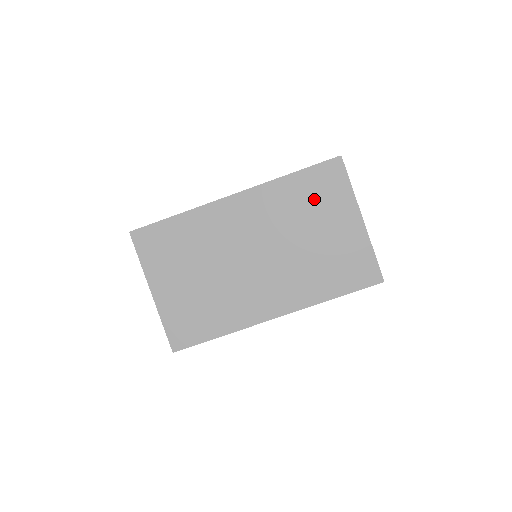
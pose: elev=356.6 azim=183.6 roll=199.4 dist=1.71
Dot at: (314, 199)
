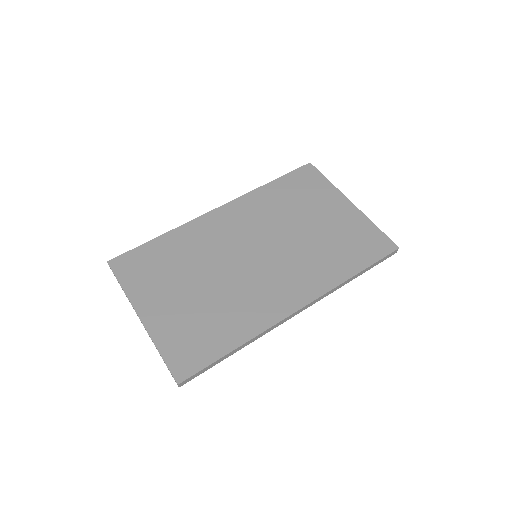
Dot at: (298, 196)
